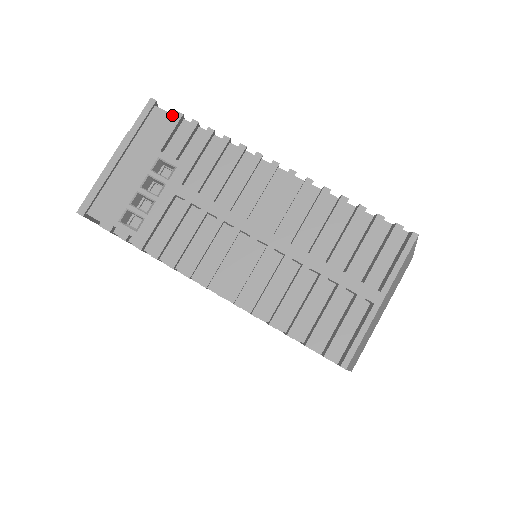
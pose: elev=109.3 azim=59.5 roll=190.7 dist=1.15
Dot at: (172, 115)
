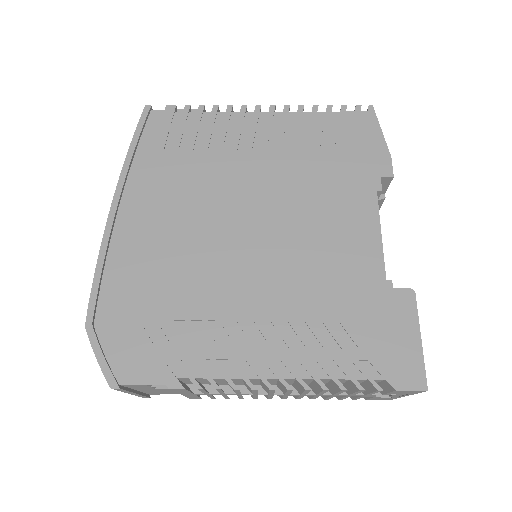
Dot at: occluded
